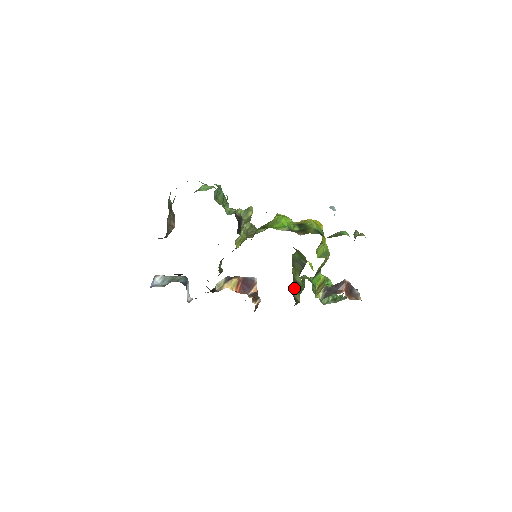
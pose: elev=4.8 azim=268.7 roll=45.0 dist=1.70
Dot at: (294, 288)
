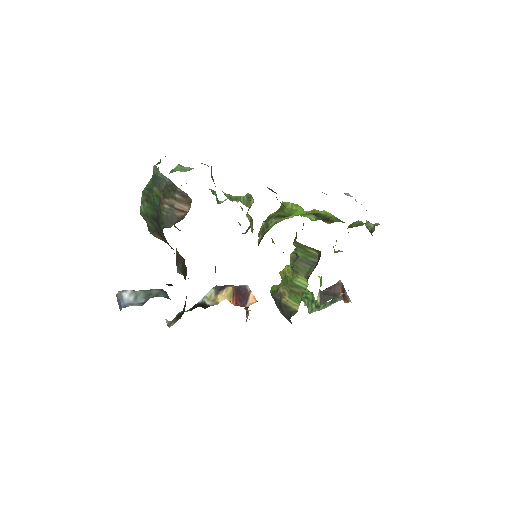
Dot at: (286, 295)
